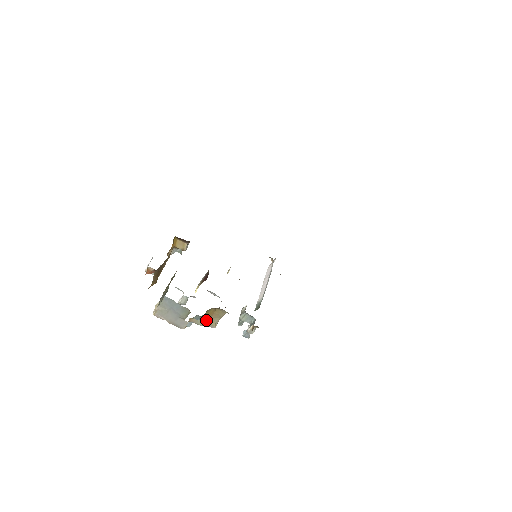
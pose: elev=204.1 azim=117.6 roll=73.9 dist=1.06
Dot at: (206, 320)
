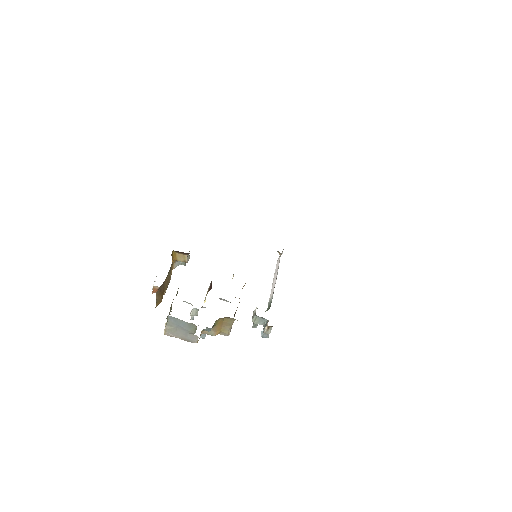
Dot at: (218, 330)
